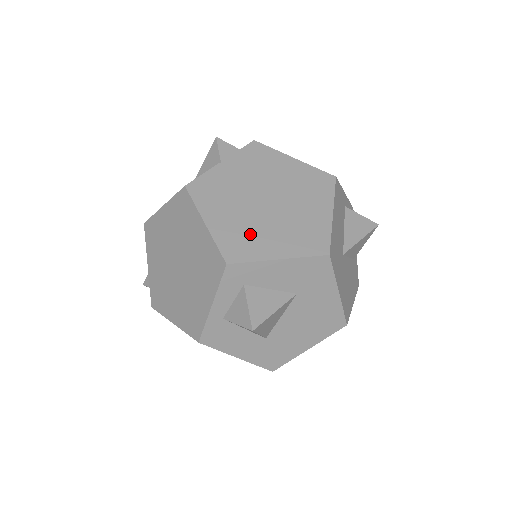
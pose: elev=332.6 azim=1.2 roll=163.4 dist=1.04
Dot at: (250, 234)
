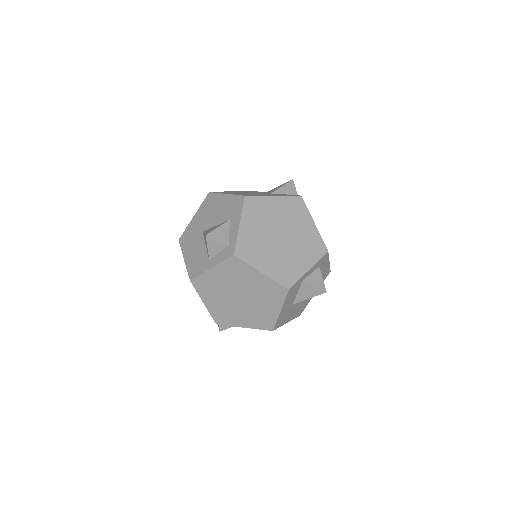
Dot at: occluded
